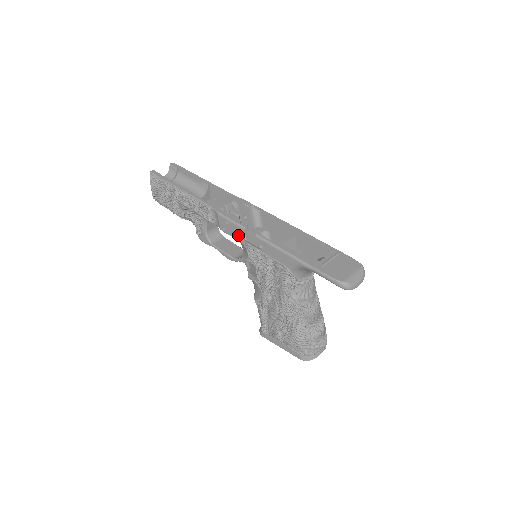
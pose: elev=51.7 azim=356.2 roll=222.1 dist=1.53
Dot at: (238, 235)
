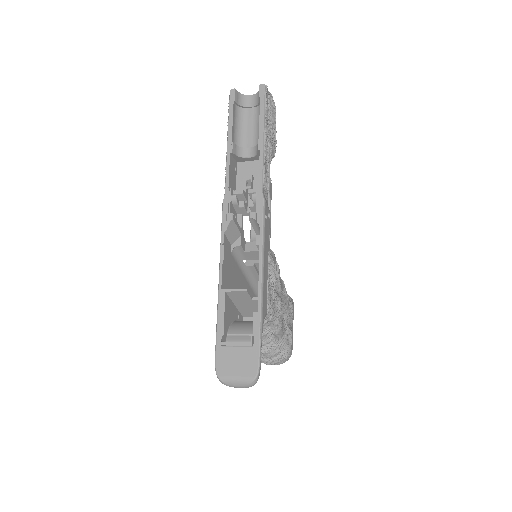
Dot at: occluded
